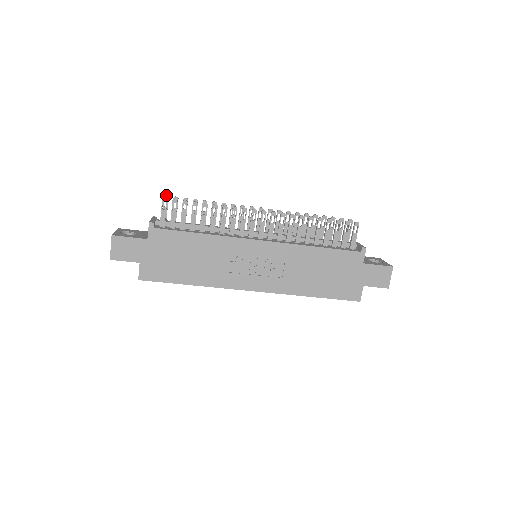
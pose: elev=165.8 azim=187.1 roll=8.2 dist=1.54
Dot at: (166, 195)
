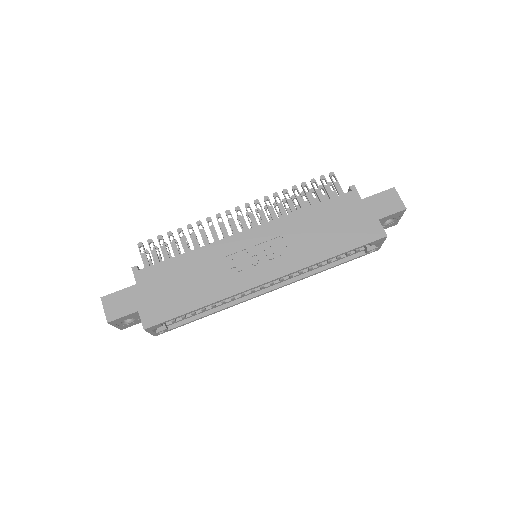
Dot at: (145, 250)
